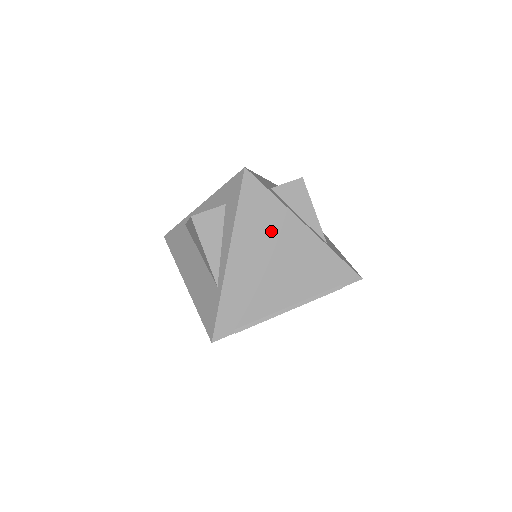
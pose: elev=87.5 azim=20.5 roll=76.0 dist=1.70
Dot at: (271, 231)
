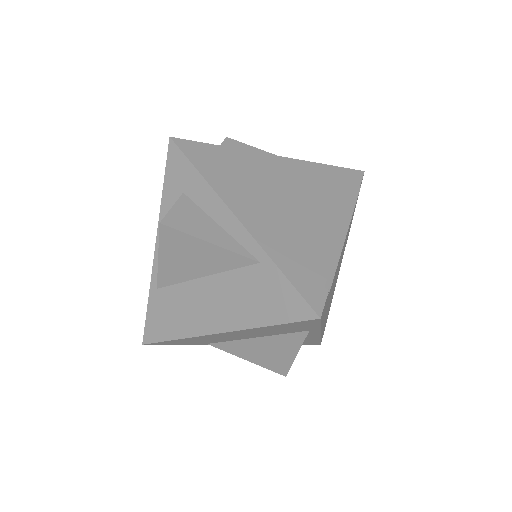
Dot at: (251, 176)
